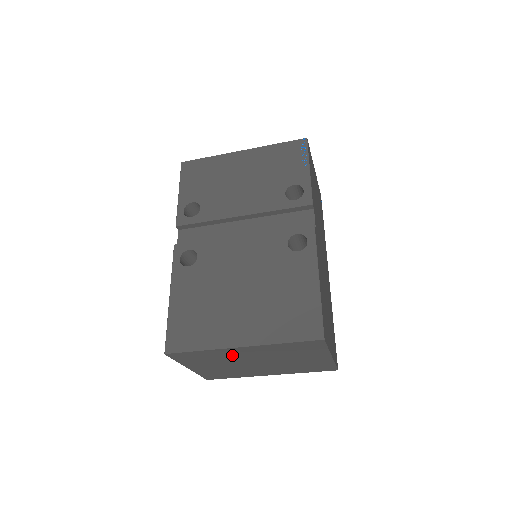
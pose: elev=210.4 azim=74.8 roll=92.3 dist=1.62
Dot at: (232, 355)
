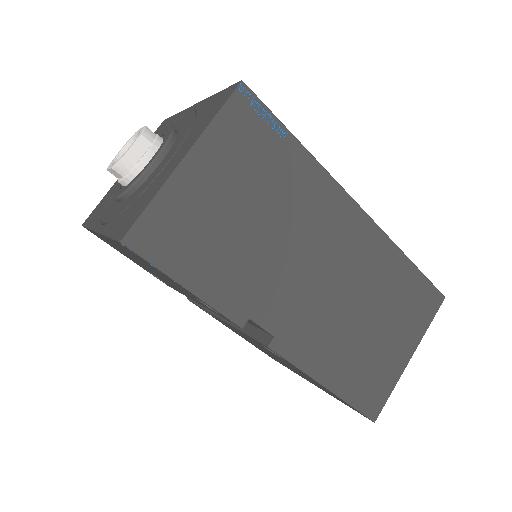
Dot at: occluded
